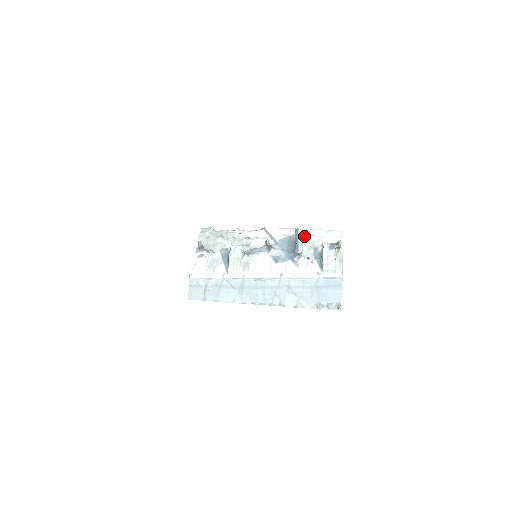
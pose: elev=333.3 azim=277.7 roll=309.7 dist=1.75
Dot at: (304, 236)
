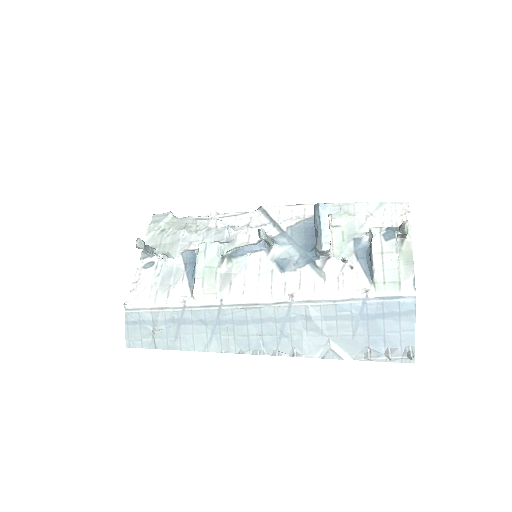
Dot at: (334, 217)
